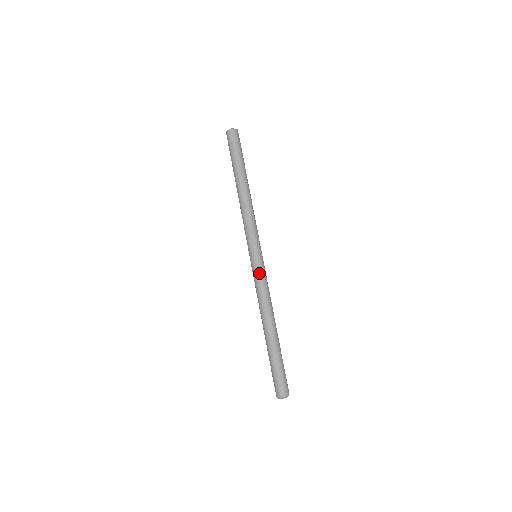
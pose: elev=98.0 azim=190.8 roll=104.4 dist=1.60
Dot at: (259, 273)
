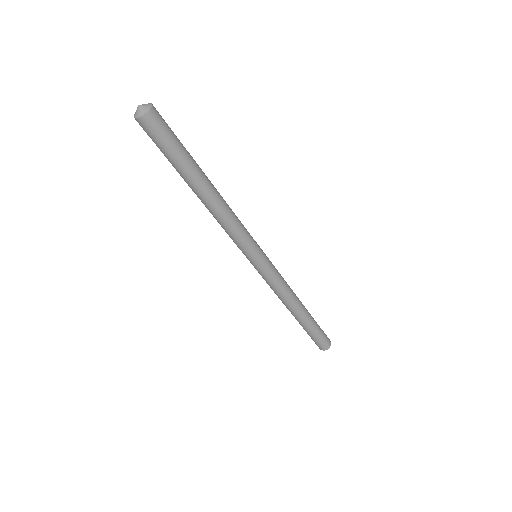
Dot at: (268, 276)
